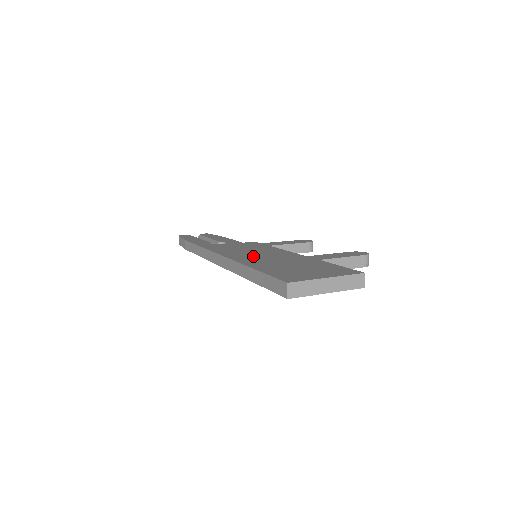
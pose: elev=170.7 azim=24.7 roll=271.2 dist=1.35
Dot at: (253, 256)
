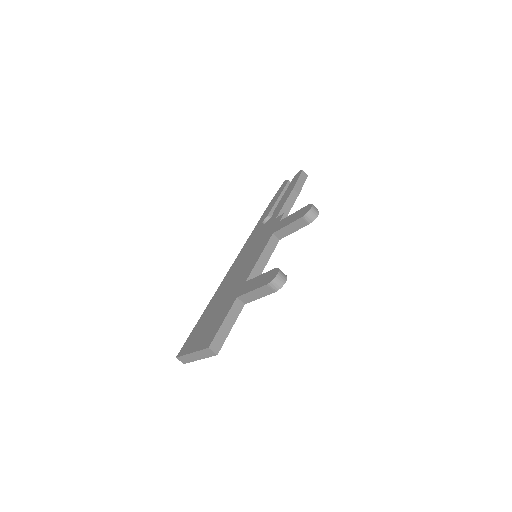
Dot at: (232, 276)
